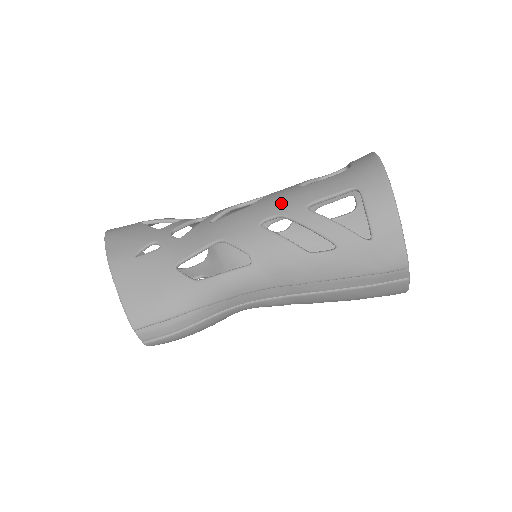
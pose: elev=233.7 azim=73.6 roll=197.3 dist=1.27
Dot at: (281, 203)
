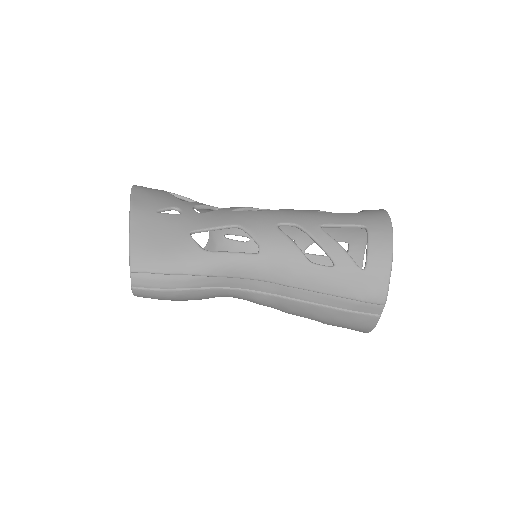
Dot at: (299, 216)
